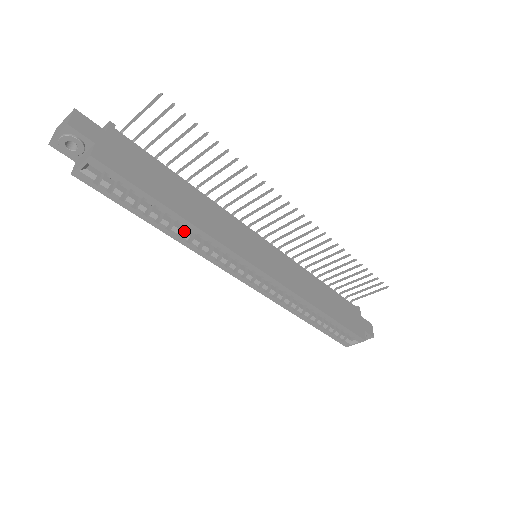
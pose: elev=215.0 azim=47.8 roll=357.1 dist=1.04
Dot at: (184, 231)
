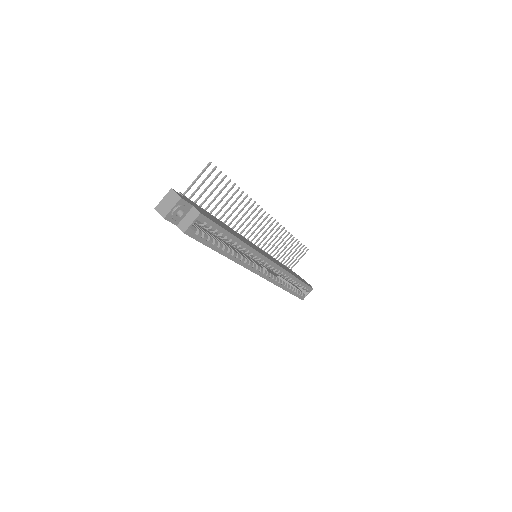
Dot at: (233, 250)
